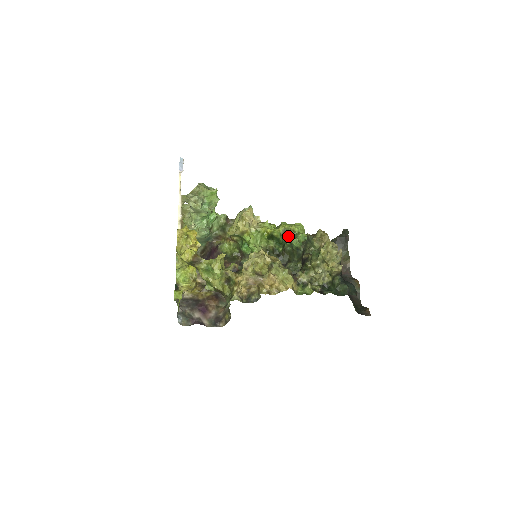
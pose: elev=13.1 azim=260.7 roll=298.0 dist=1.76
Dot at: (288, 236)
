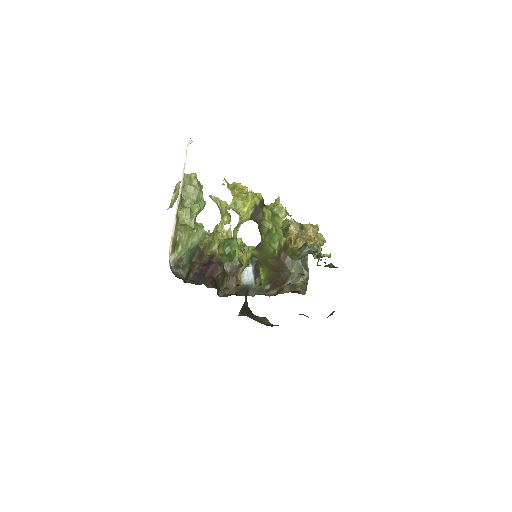
Dot at: occluded
